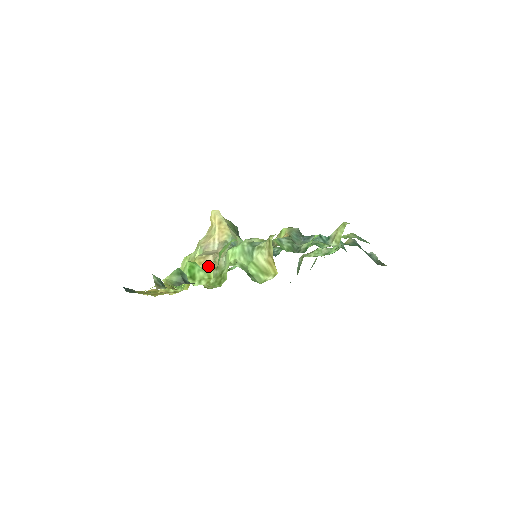
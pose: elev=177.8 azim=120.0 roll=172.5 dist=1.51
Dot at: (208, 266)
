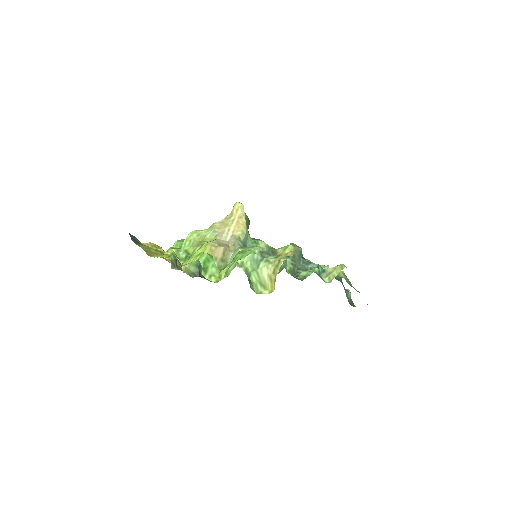
Dot at: (216, 255)
